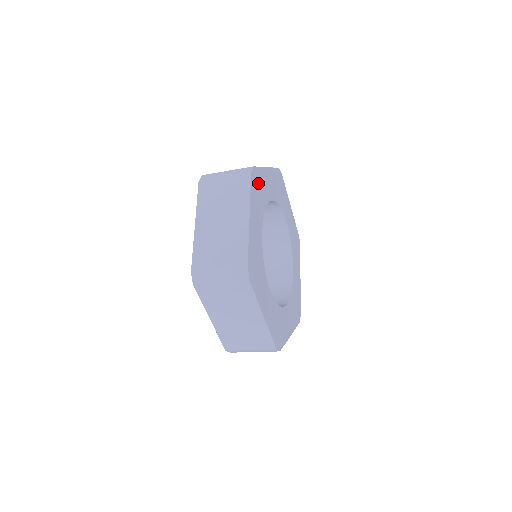
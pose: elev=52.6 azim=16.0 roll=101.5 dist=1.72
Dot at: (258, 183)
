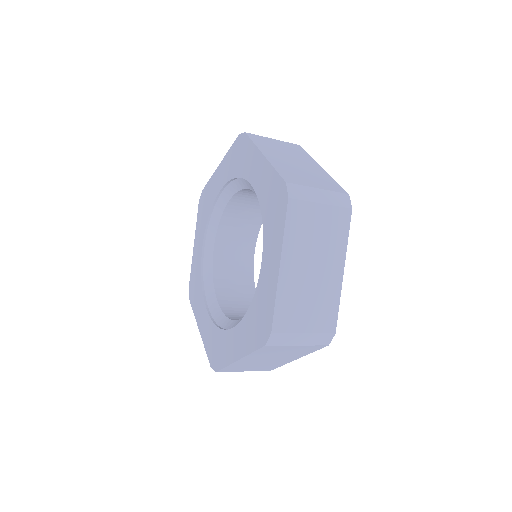
Dot at: occluded
